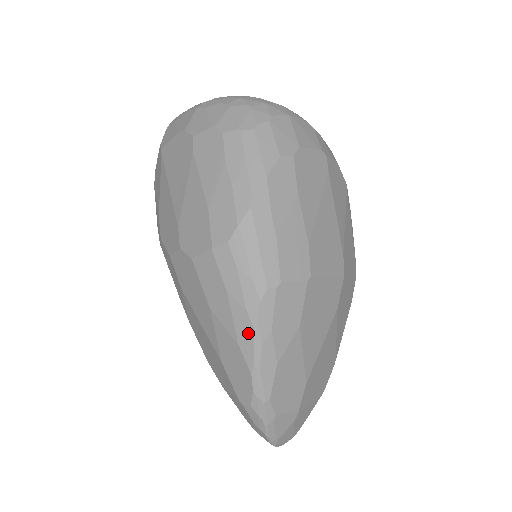
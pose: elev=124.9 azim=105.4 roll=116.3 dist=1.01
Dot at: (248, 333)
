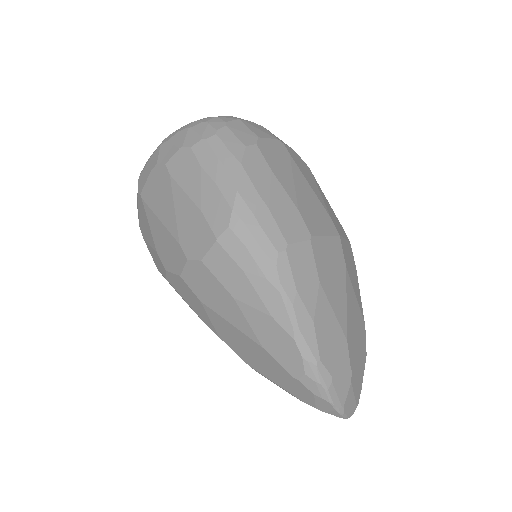
Dot at: (276, 300)
